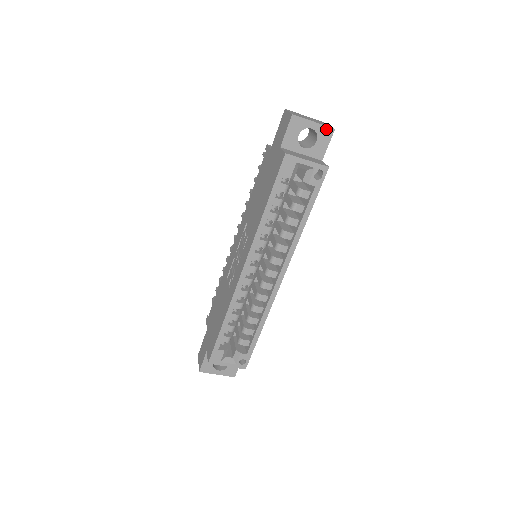
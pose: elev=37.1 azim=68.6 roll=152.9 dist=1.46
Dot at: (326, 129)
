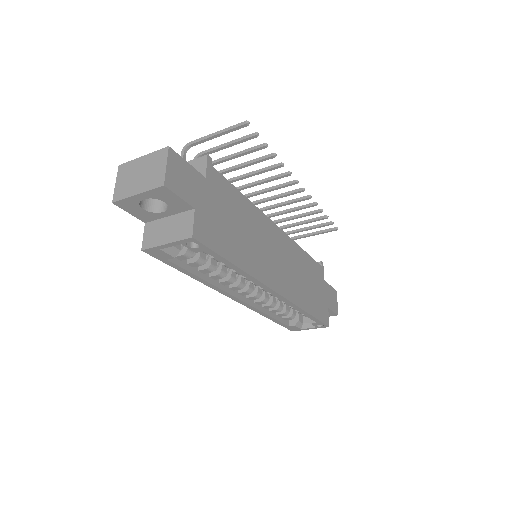
Dot at: (156, 191)
